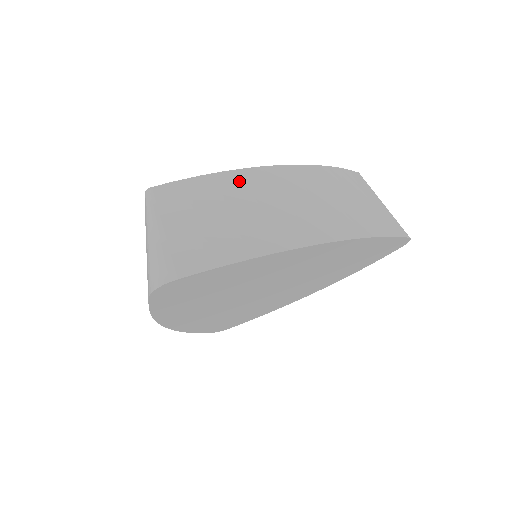
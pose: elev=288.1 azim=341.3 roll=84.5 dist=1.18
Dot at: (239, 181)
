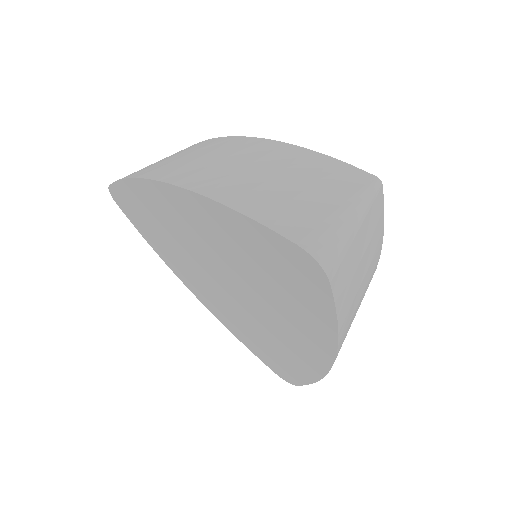
Dot at: (208, 143)
